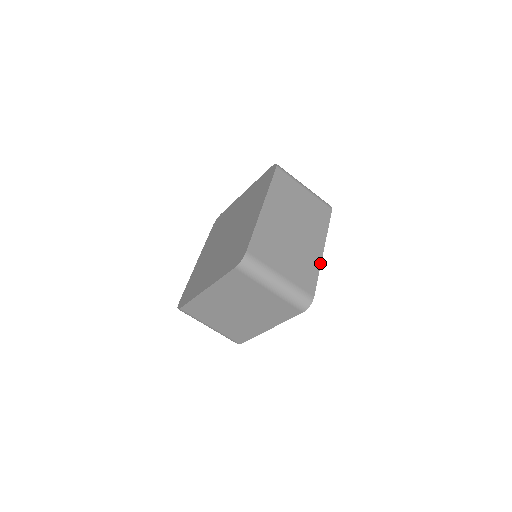
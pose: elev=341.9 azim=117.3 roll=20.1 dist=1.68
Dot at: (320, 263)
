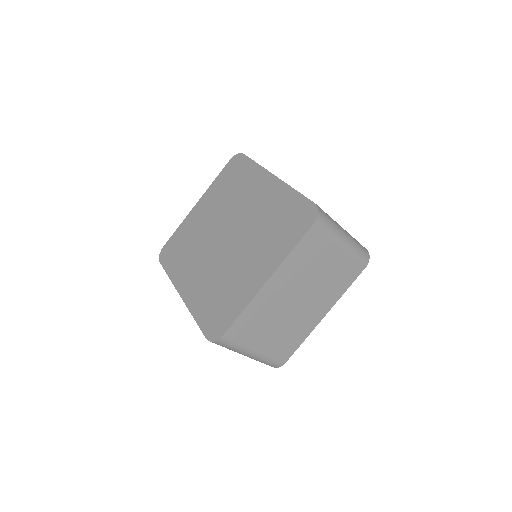
Dot at: occluded
